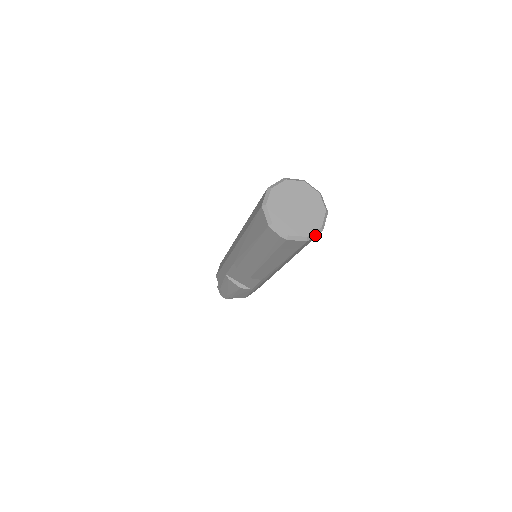
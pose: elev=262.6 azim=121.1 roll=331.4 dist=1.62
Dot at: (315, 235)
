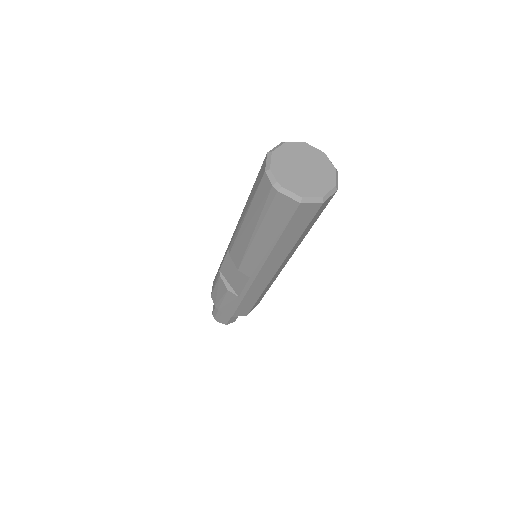
Dot at: (312, 202)
